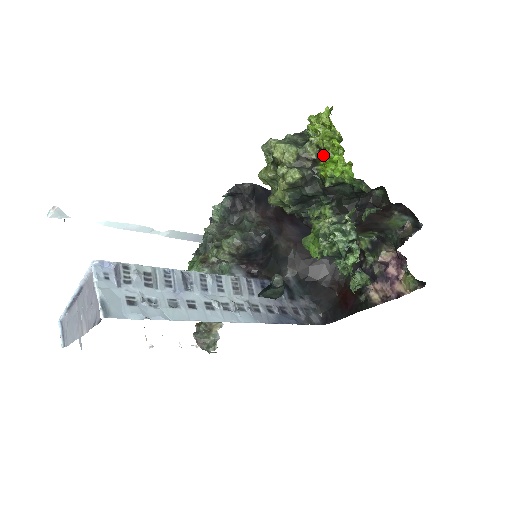
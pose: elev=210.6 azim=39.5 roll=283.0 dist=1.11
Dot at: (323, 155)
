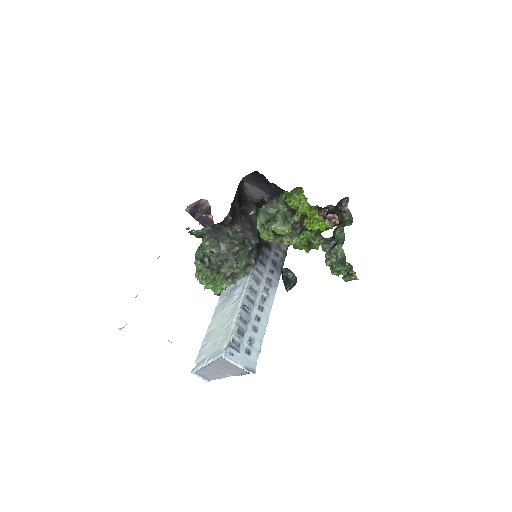
Dot at: (305, 217)
